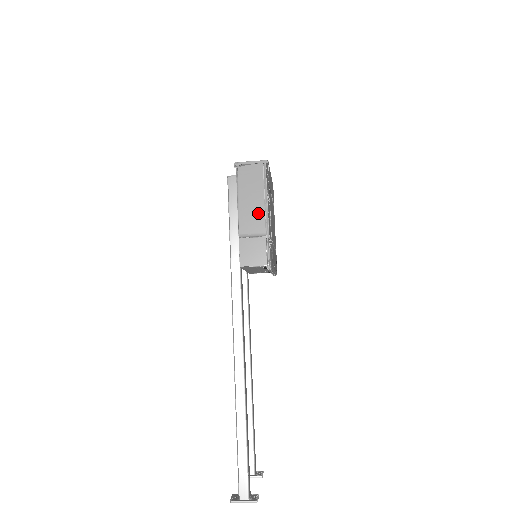
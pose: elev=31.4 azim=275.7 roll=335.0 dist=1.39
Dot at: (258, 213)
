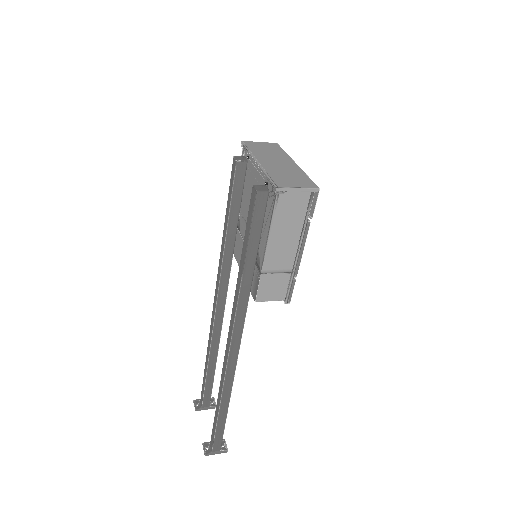
Dot at: (289, 249)
